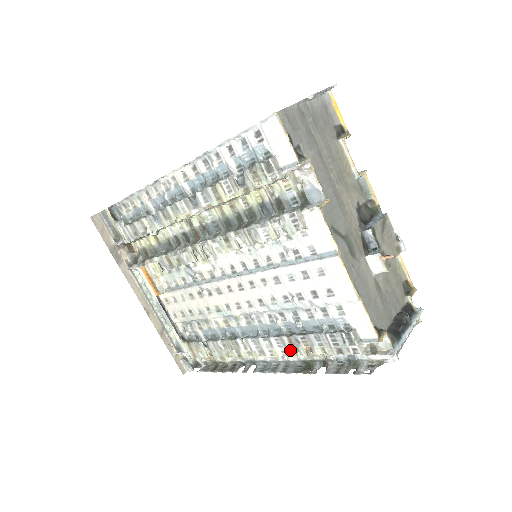
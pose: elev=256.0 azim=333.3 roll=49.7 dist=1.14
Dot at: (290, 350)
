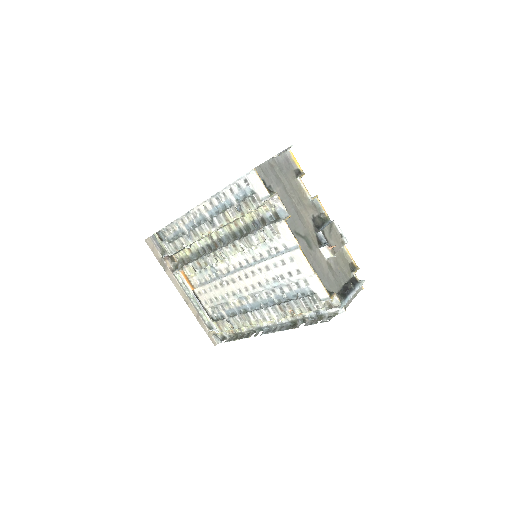
Dot at: (281, 314)
